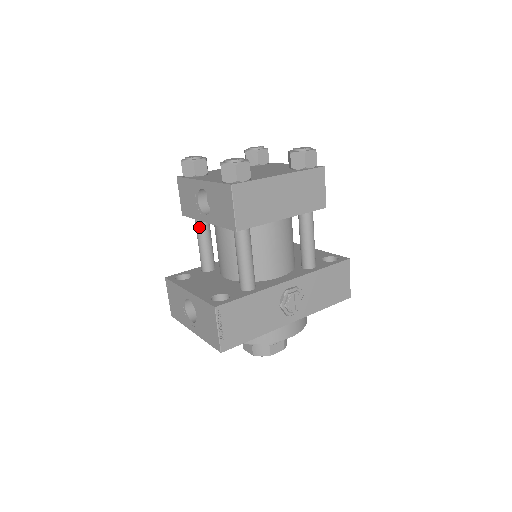
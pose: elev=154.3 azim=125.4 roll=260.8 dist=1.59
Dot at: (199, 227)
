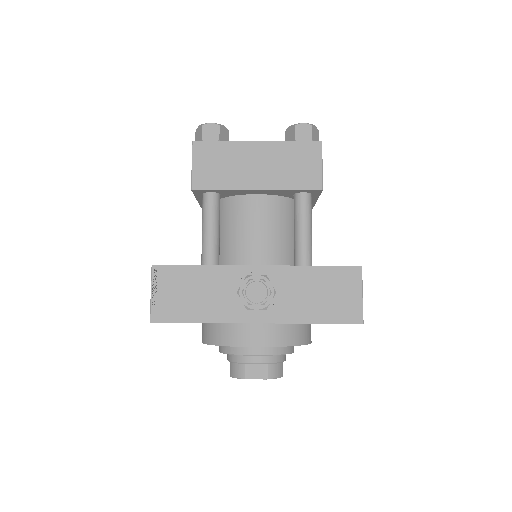
Dot at: occluded
